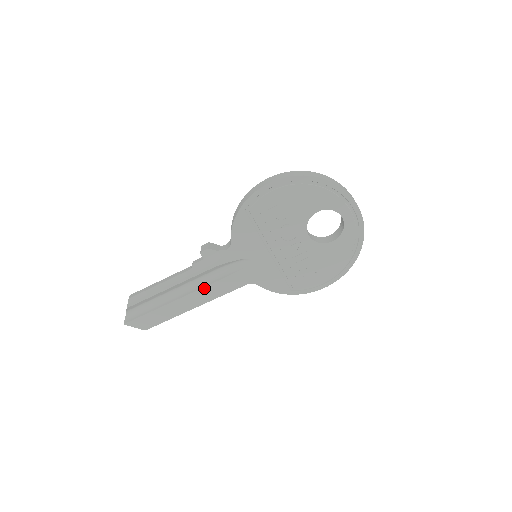
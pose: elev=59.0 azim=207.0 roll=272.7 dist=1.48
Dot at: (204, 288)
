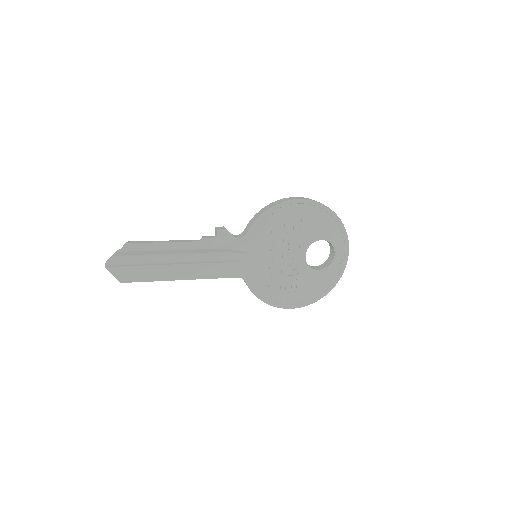
Dot at: (201, 264)
